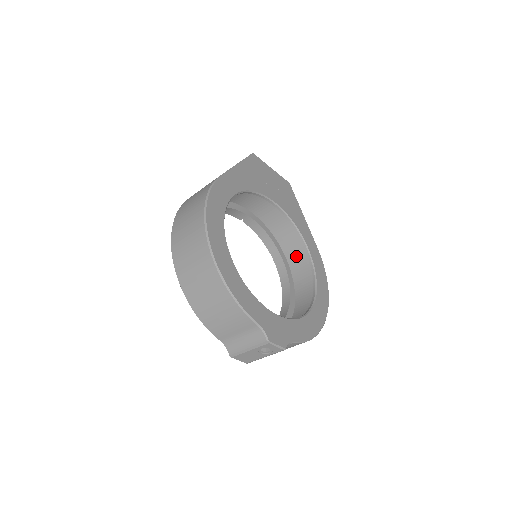
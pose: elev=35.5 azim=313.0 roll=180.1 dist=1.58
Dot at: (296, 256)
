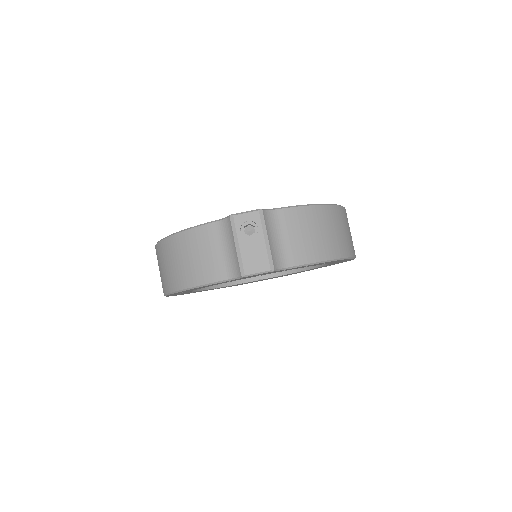
Dot at: occluded
